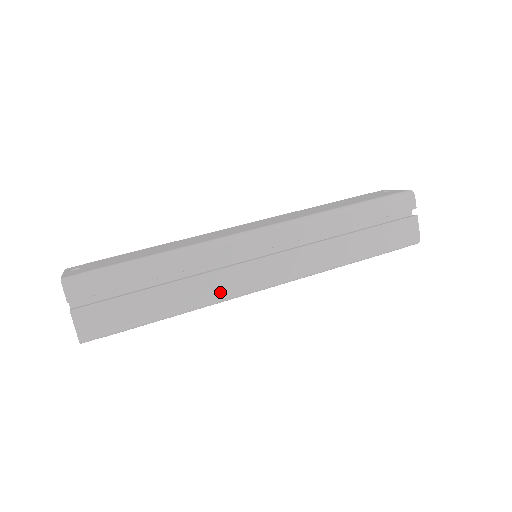
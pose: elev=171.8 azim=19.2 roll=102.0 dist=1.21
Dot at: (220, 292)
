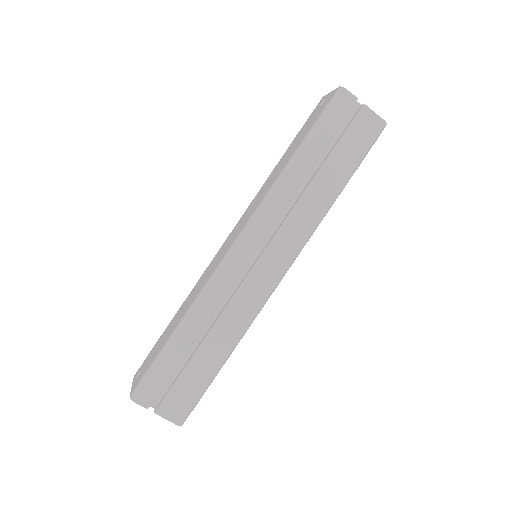
Dot at: (247, 314)
